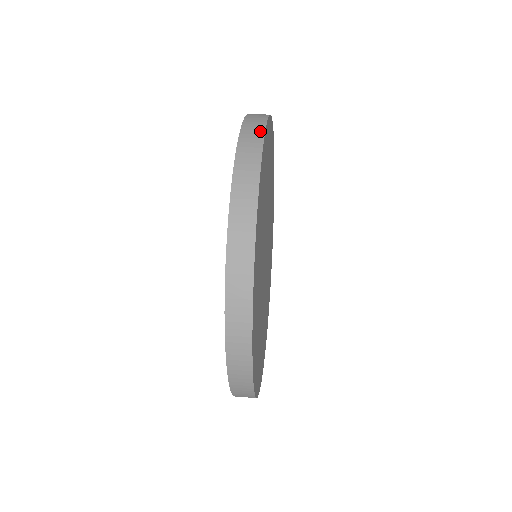
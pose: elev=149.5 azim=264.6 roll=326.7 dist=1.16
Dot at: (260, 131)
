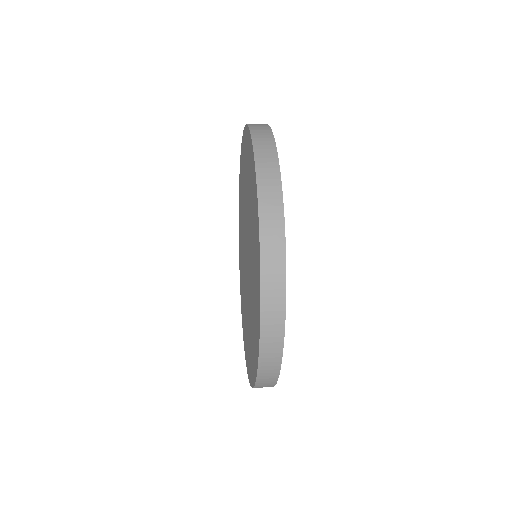
Dot at: (276, 174)
